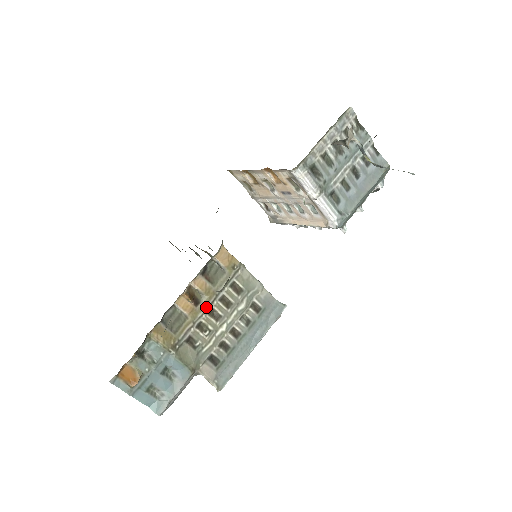
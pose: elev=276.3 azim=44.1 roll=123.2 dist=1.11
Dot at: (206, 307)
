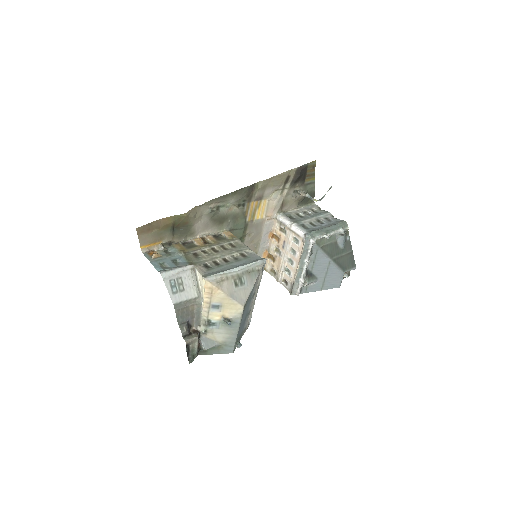
Dot at: (211, 246)
